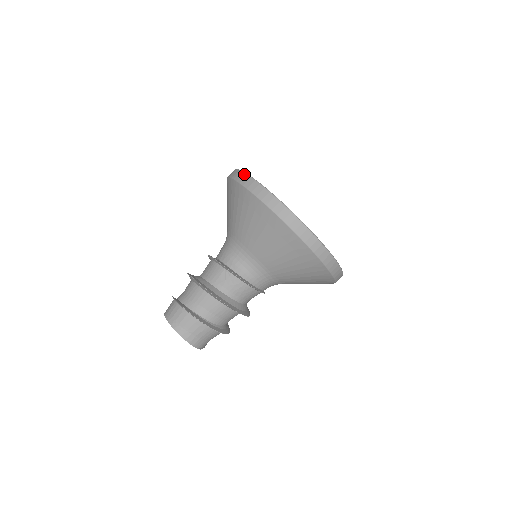
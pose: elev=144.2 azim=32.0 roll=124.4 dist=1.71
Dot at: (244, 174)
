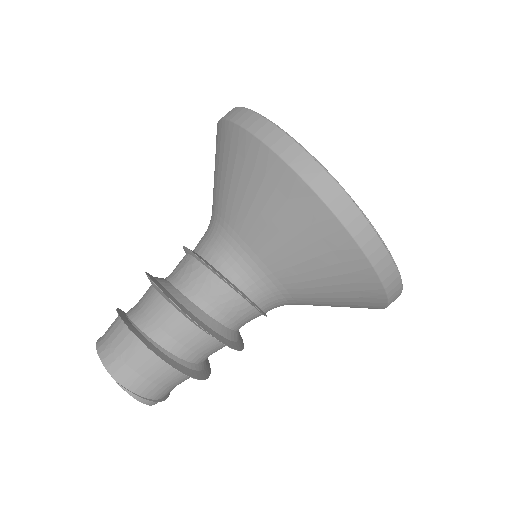
Dot at: occluded
